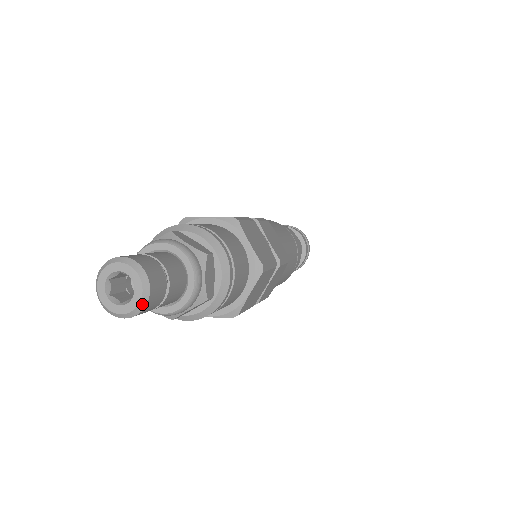
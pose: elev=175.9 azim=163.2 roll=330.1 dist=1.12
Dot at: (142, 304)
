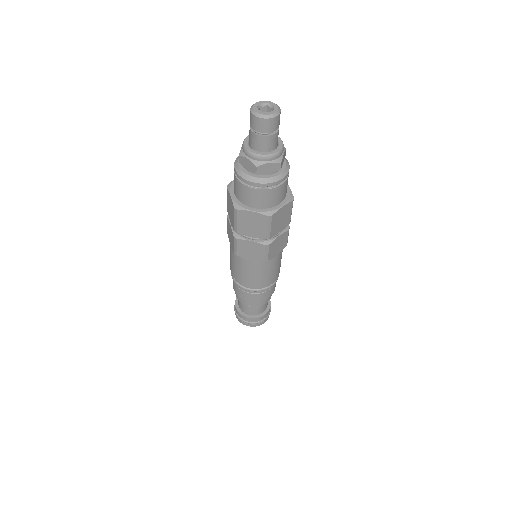
Dot at: (279, 107)
